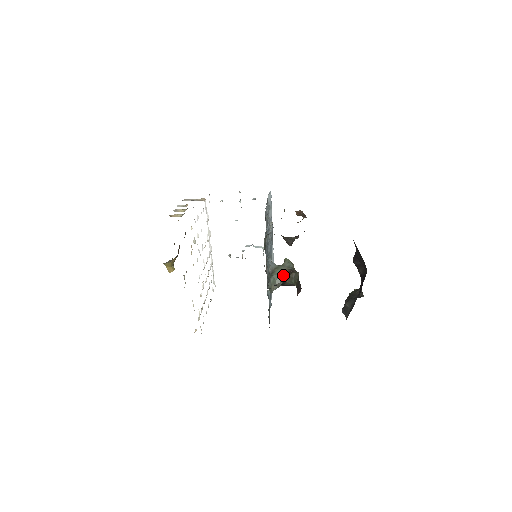
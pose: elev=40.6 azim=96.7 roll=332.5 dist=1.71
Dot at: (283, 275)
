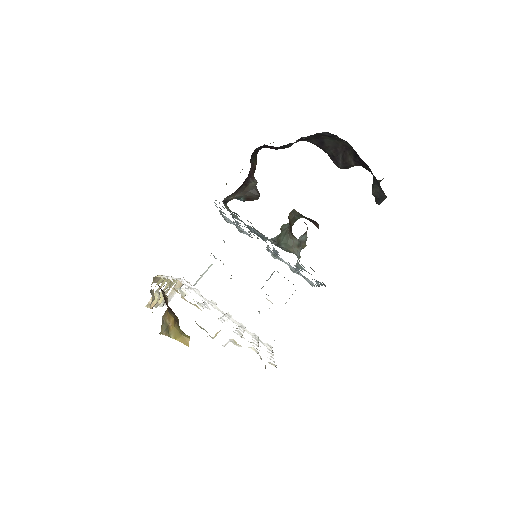
Dot at: (288, 232)
